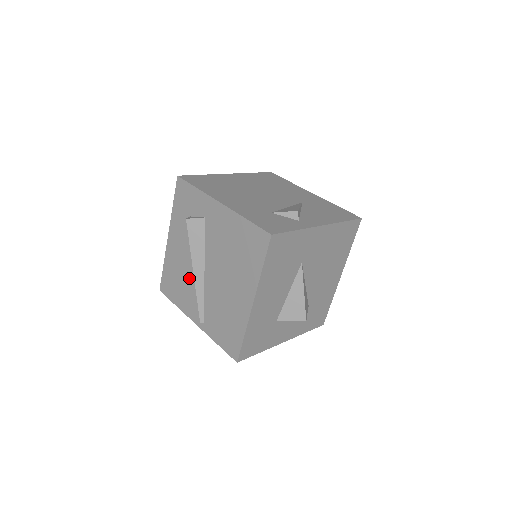
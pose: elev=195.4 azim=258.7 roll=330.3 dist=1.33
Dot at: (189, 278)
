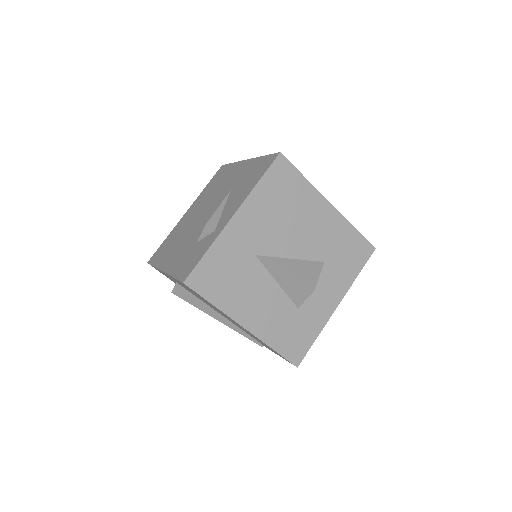
Dot at: occluded
